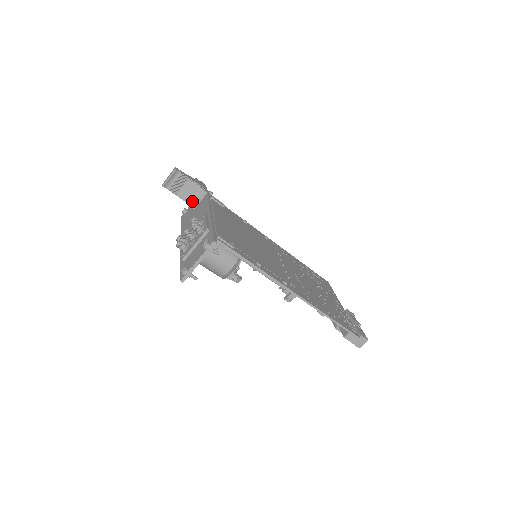
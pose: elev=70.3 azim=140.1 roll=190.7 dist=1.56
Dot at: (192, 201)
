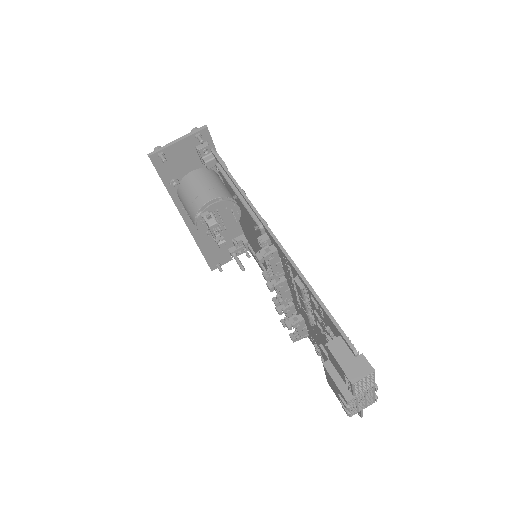
Dot at: occluded
